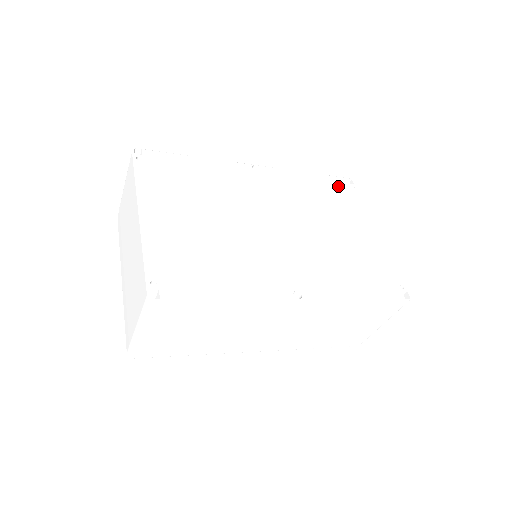
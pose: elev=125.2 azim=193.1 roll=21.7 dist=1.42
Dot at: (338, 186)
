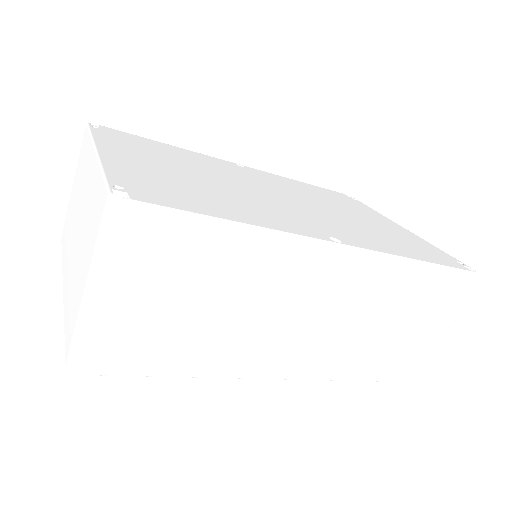
Dot at: (338, 195)
